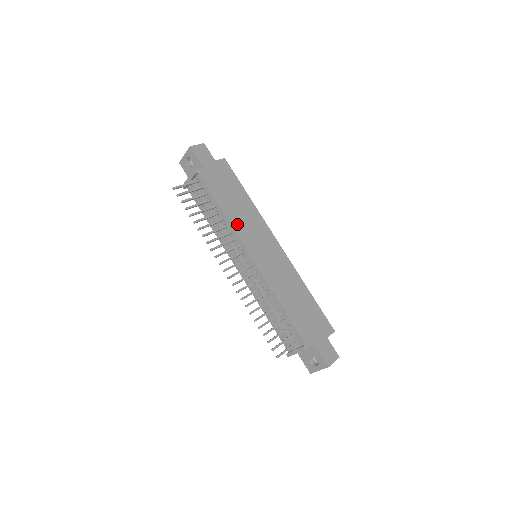
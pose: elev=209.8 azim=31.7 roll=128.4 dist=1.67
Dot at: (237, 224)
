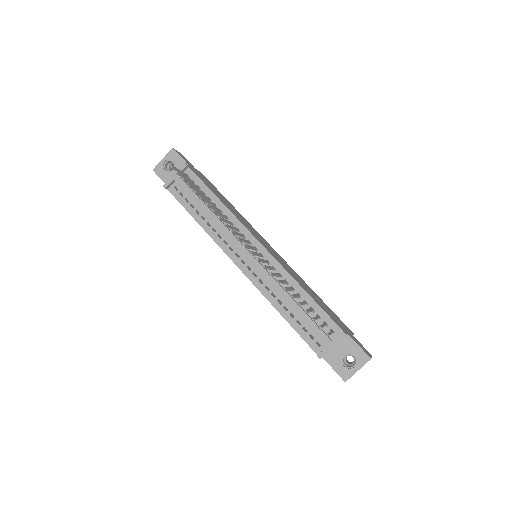
Dot at: (237, 216)
